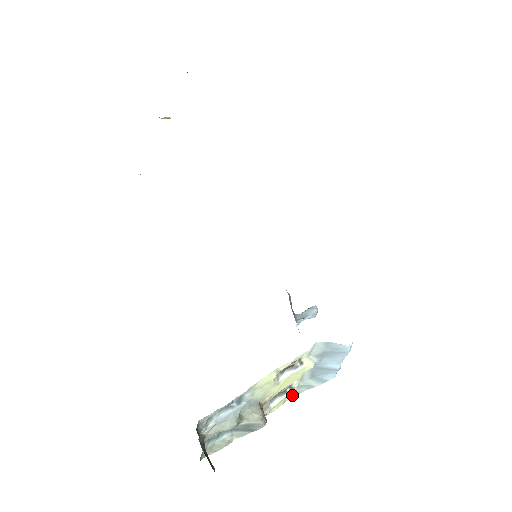
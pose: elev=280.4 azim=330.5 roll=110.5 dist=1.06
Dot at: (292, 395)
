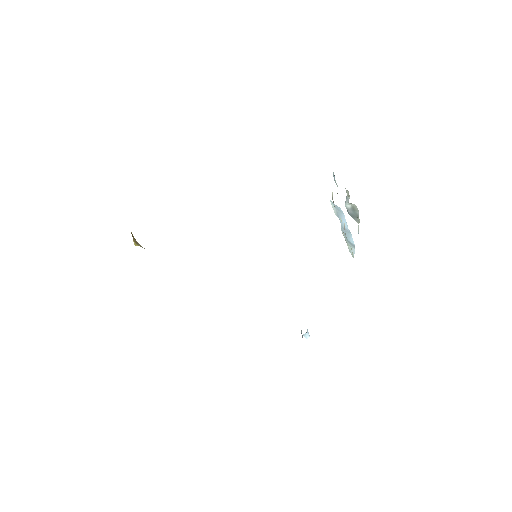
Dot at: (352, 253)
